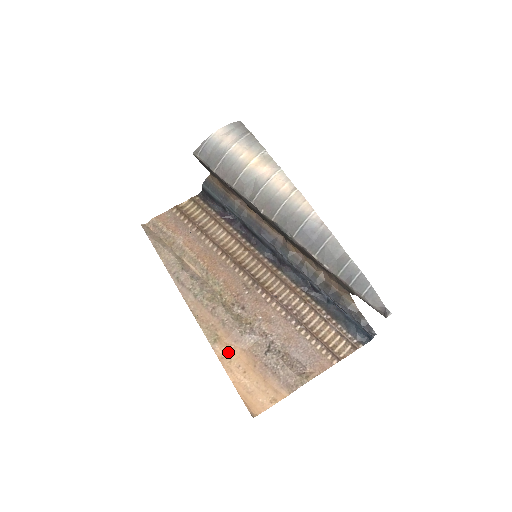
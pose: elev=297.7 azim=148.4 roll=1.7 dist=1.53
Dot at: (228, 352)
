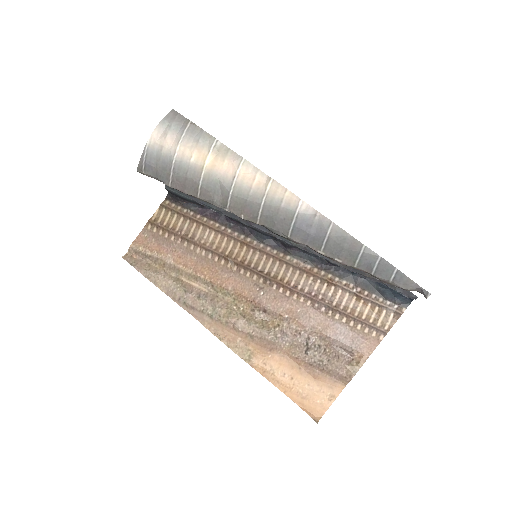
Dot at: (267, 364)
